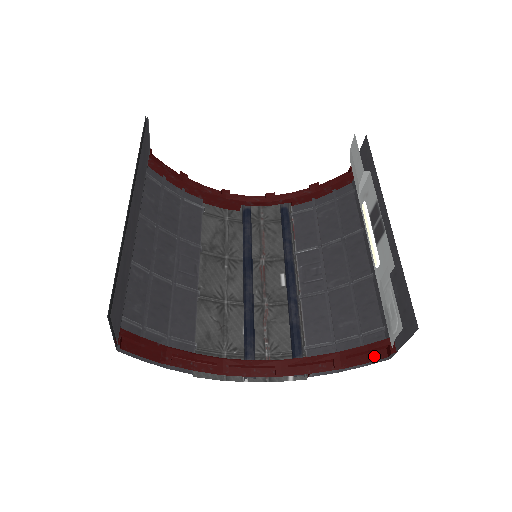
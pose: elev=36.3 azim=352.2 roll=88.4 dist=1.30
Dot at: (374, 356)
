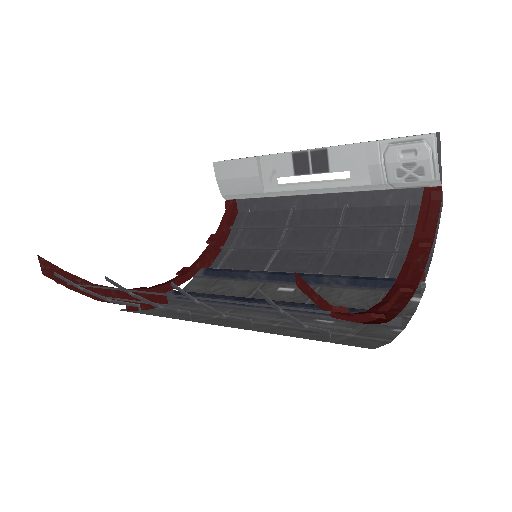
Dot at: (434, 212)
